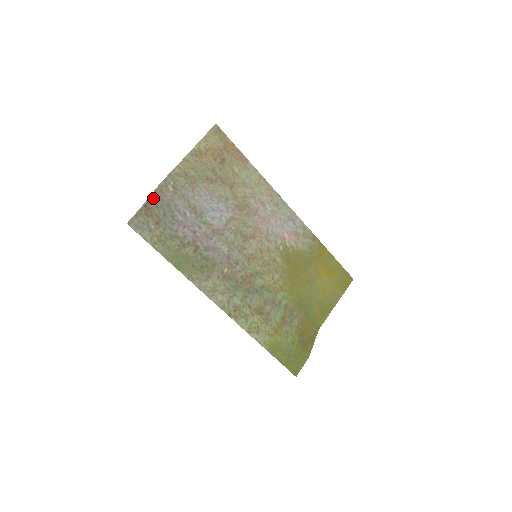
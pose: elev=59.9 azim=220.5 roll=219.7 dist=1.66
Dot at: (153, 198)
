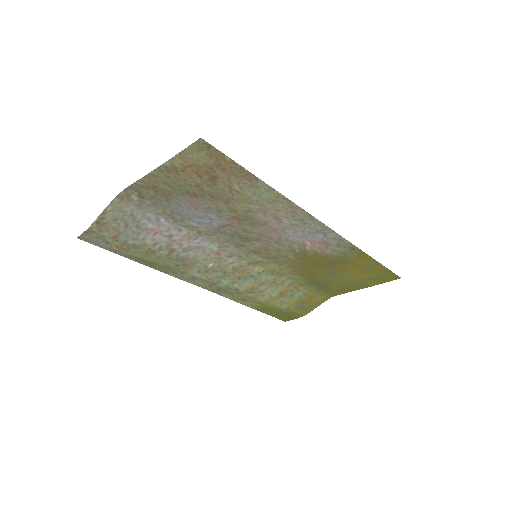
Dot at: (109, 211)
